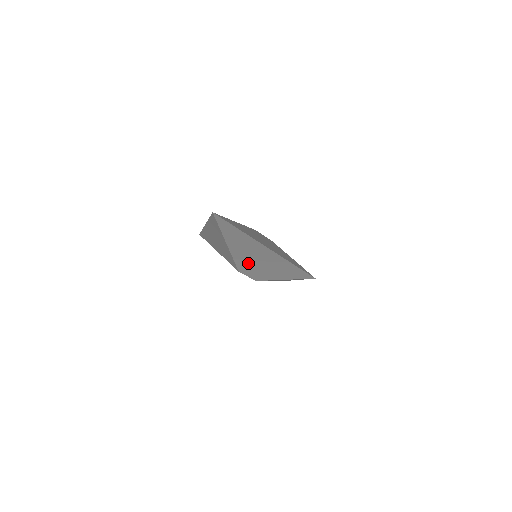
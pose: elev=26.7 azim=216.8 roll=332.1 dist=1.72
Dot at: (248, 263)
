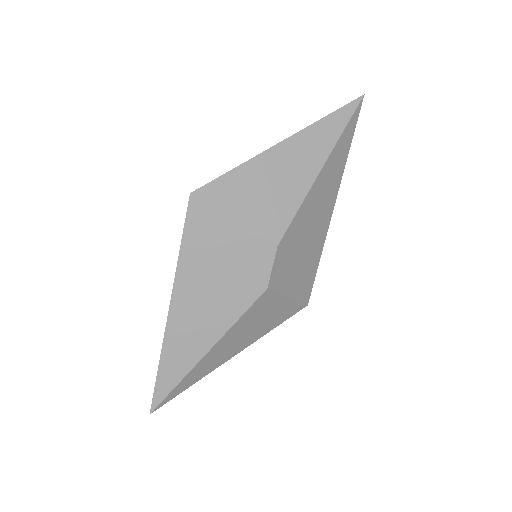
Dot at: (301, 226)
